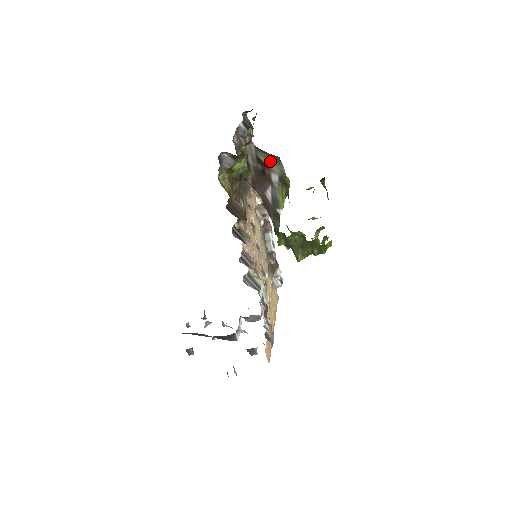
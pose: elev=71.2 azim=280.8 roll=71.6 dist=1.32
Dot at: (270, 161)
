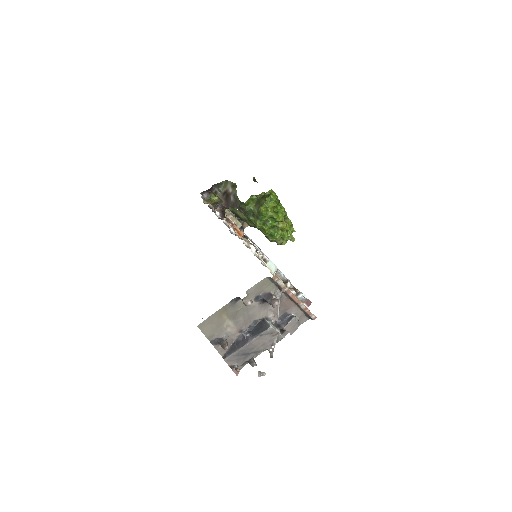
Dot at: (226, 187)
